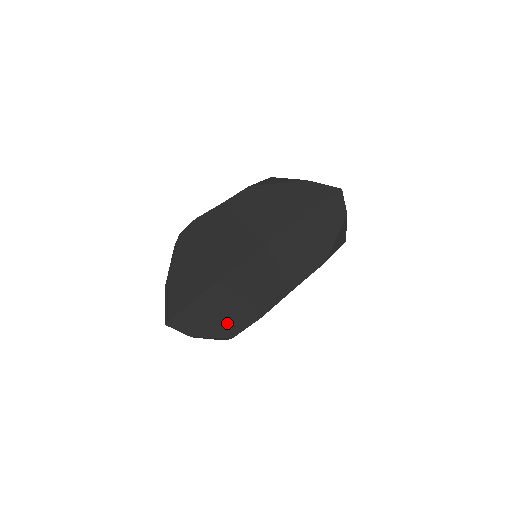
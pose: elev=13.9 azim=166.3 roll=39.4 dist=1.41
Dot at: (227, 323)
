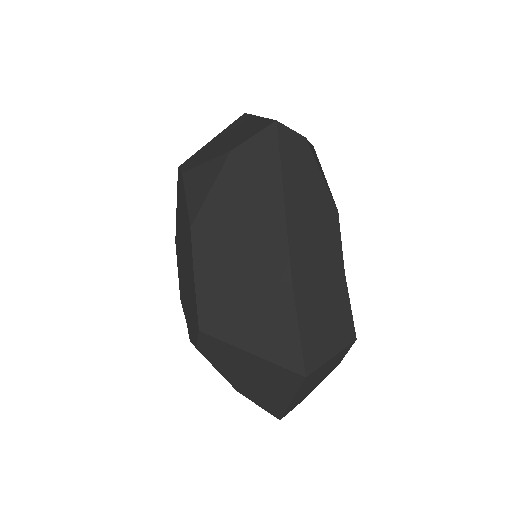
Dot at: (330, 369)
